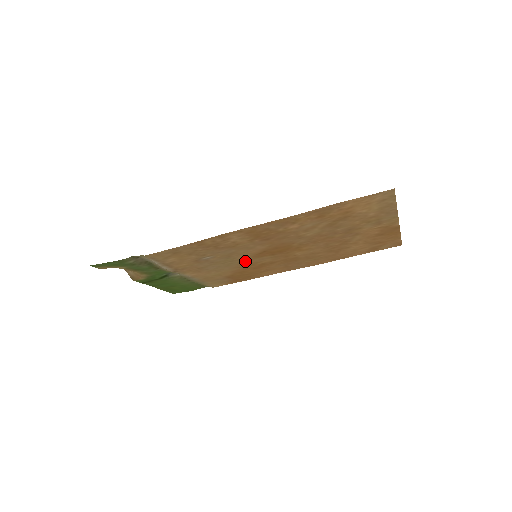
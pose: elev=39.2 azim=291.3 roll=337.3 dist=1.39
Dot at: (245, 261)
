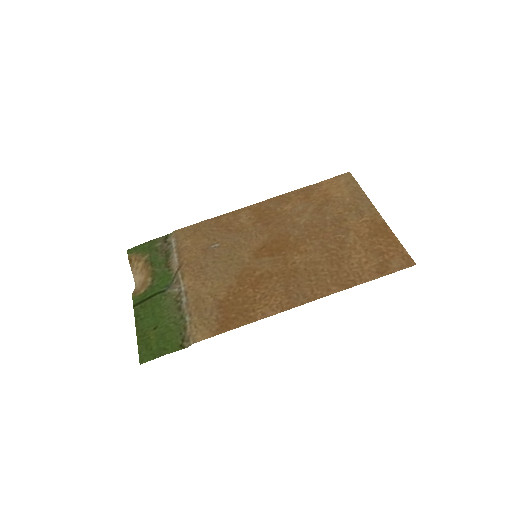
Dot at: (245, 264)
